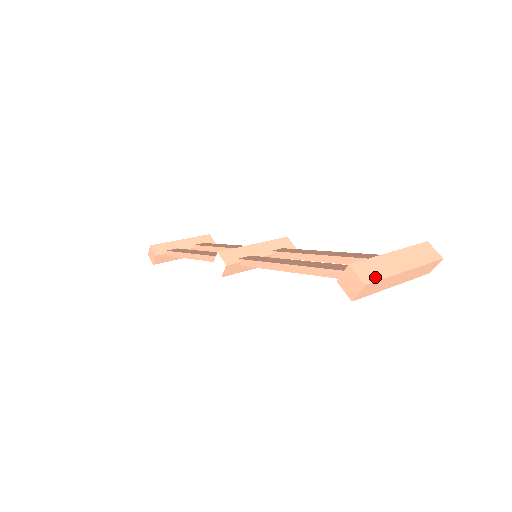
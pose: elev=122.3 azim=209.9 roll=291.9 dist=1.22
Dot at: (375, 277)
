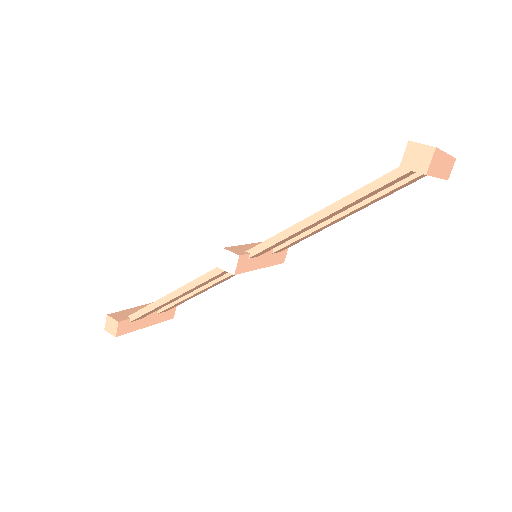
Dot at: occluded
